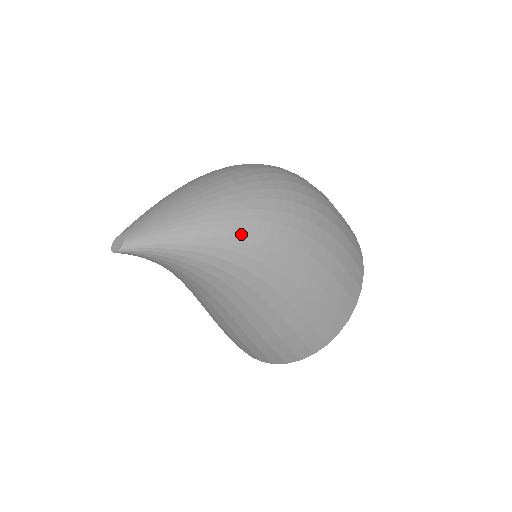
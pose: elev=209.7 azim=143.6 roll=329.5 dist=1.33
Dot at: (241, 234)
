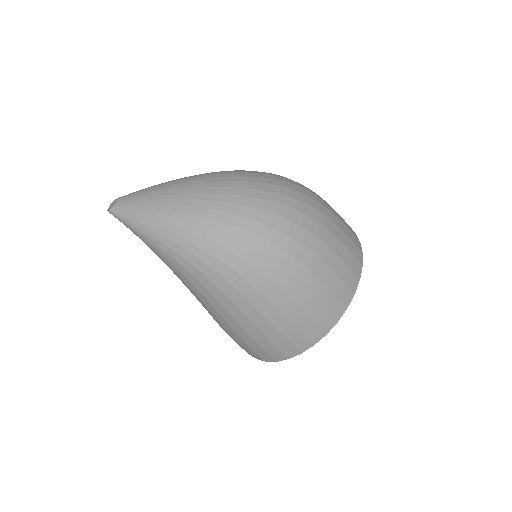
Dot at: (185, 252)
